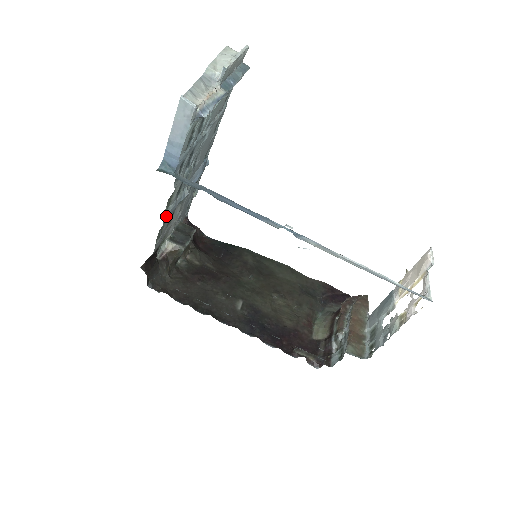
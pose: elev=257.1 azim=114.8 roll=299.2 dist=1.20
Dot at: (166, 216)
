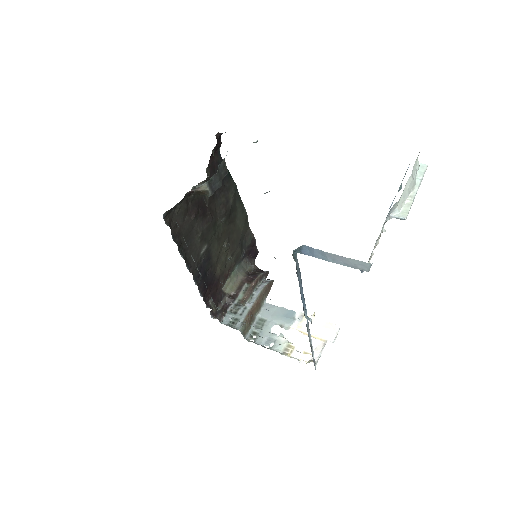
Dot at: occluded
